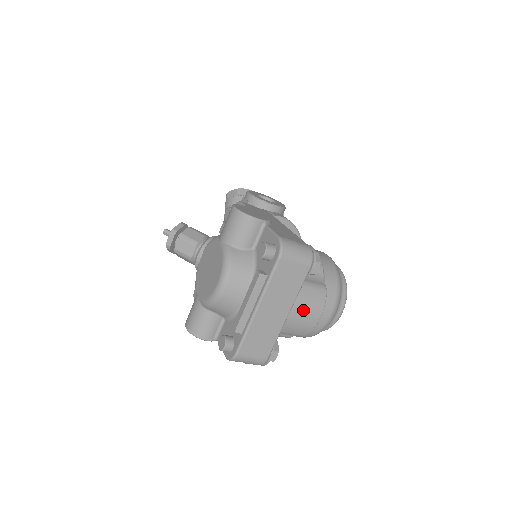
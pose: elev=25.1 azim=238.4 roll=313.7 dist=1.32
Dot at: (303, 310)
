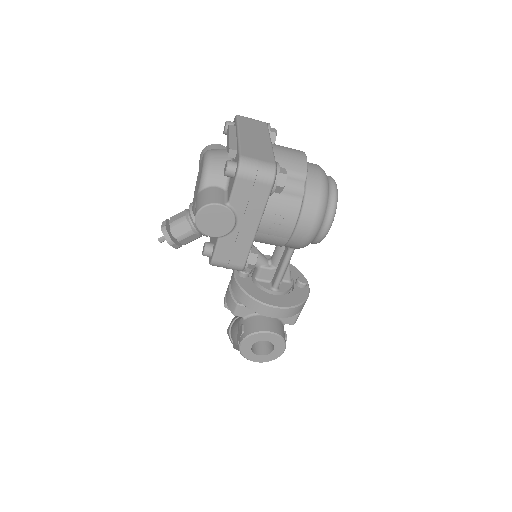
Dot at: (284, 148)
